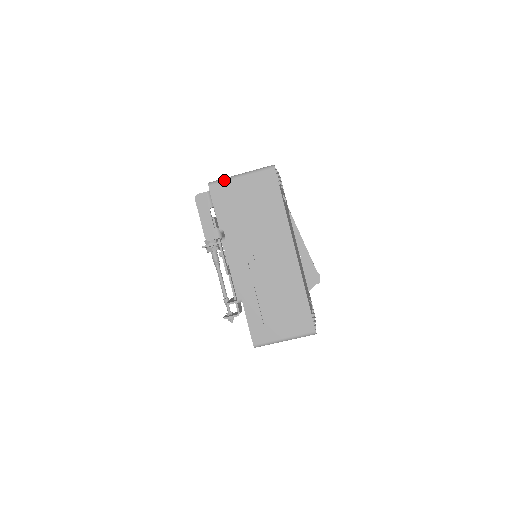
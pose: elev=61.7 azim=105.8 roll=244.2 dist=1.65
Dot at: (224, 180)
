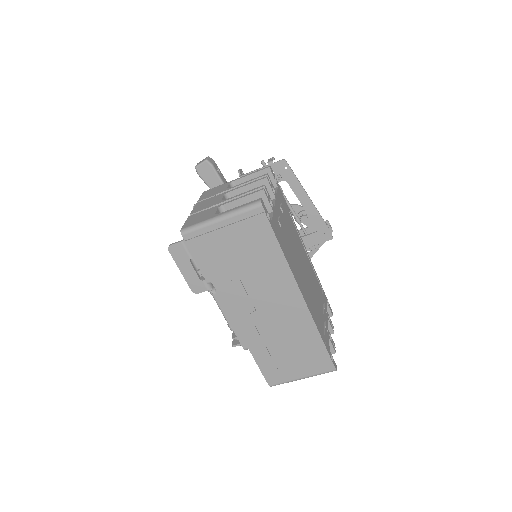
Dot at: (200, 227)
